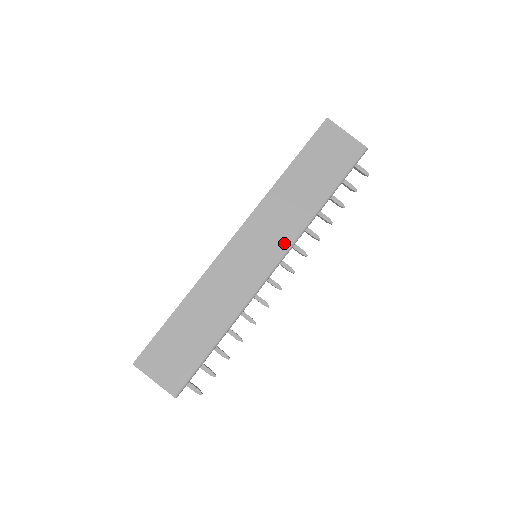
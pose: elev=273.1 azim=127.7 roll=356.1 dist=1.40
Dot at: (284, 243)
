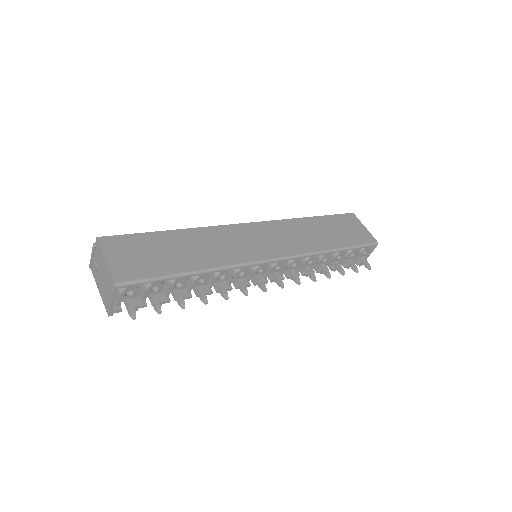
Dot at: (290, 250)
